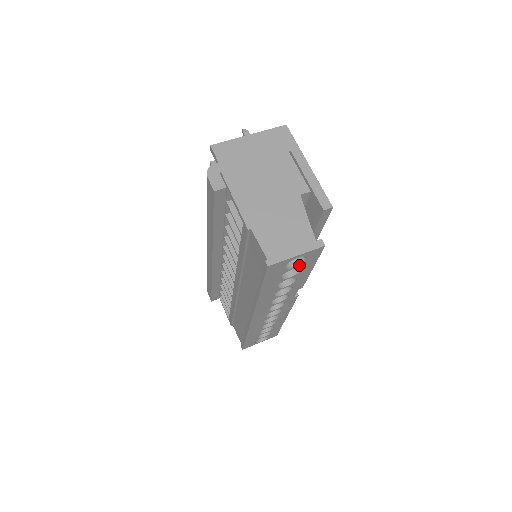
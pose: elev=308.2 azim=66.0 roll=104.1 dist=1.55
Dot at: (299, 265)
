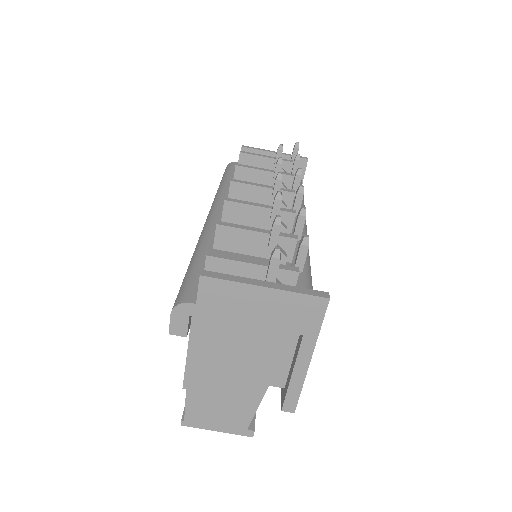
Dot at: occluded
